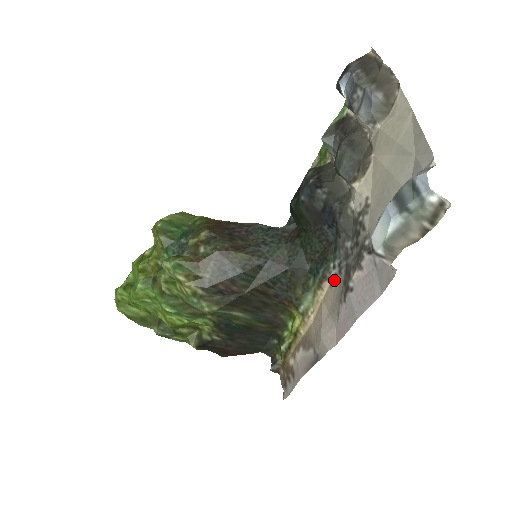
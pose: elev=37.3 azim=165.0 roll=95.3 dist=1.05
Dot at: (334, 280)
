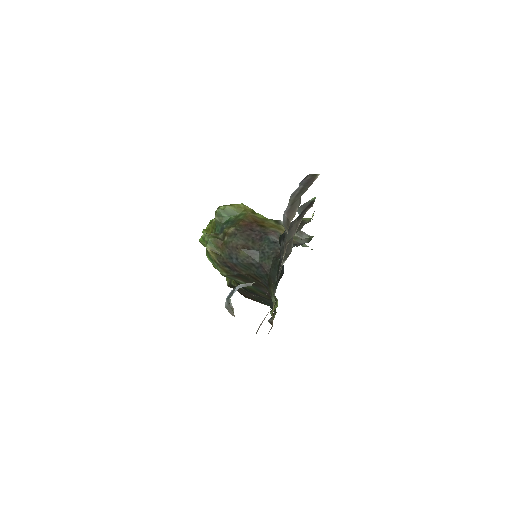
Dot at: occluded
